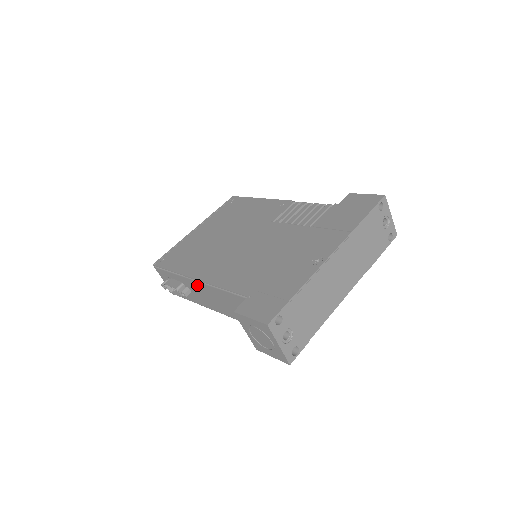
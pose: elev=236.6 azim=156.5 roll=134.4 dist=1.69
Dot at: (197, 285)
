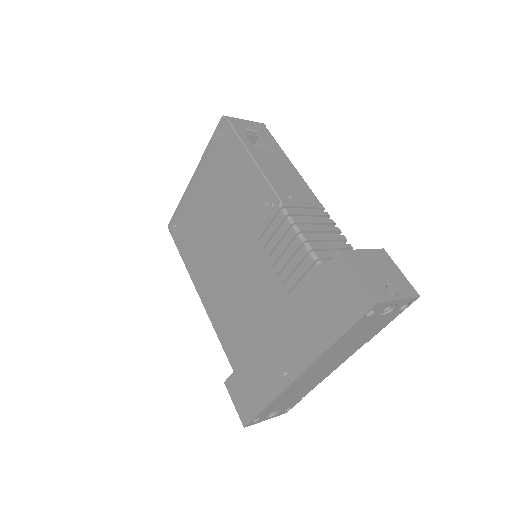
Dot at: occluded
